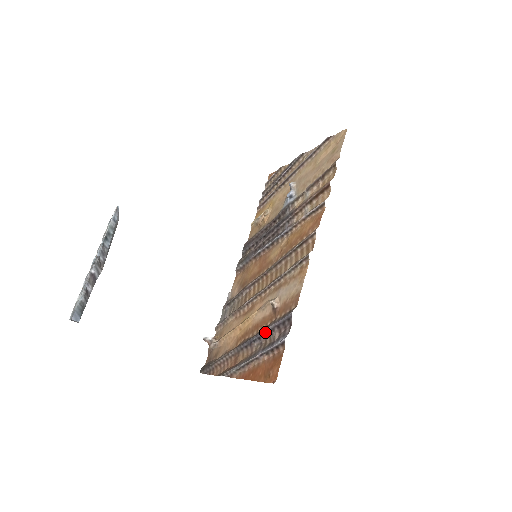
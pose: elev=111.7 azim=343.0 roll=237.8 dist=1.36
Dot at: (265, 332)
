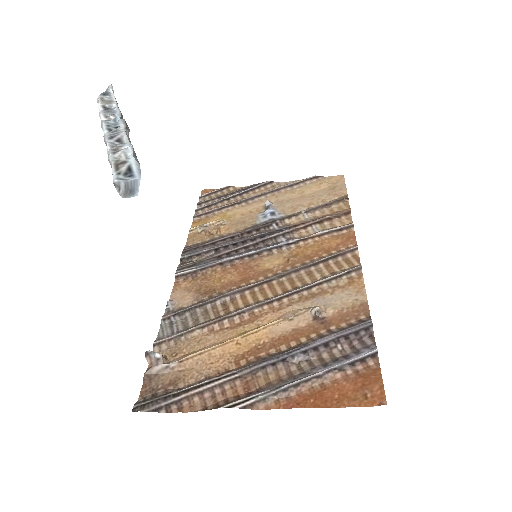
Dot at: (319, 344)
